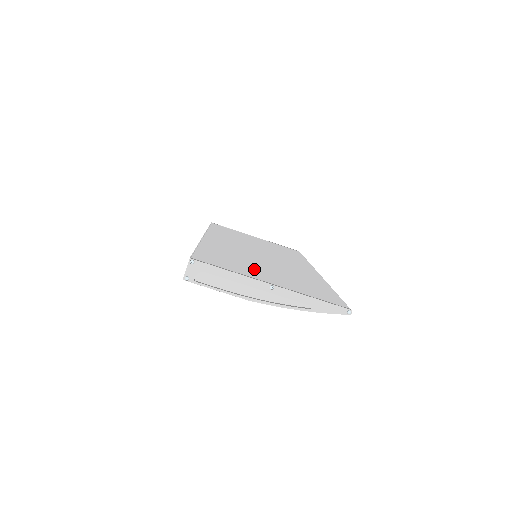
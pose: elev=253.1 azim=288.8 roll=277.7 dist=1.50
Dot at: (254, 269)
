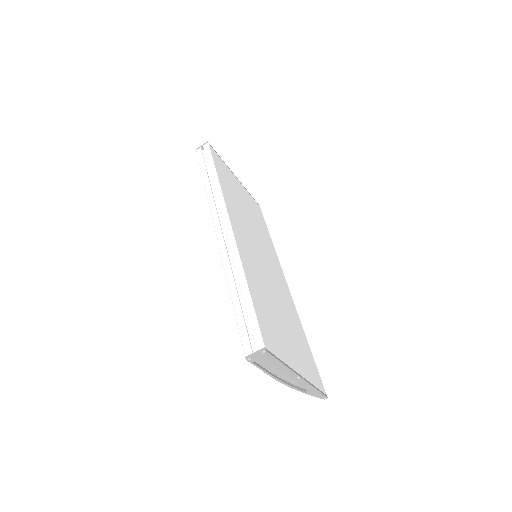
Dot at: (282, 333)
